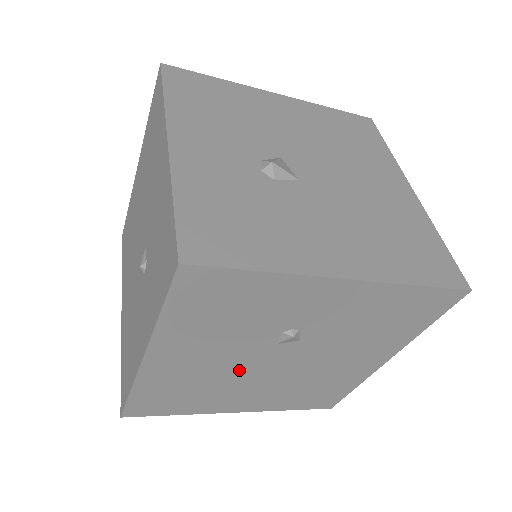
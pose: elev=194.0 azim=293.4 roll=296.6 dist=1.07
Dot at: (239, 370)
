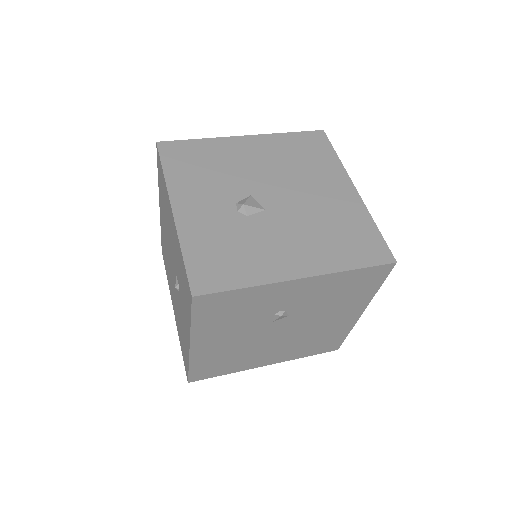
Dot at: (256, 341)
